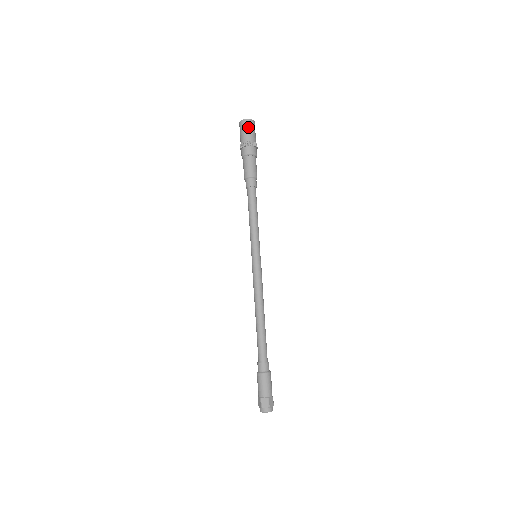
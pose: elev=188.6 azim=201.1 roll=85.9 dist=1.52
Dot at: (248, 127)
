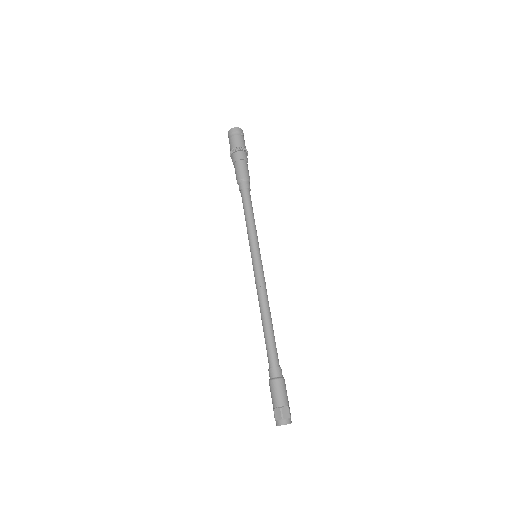
Dot at: (241, 135)
